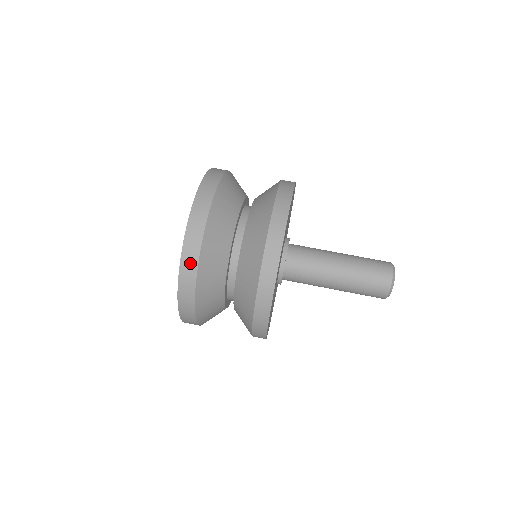
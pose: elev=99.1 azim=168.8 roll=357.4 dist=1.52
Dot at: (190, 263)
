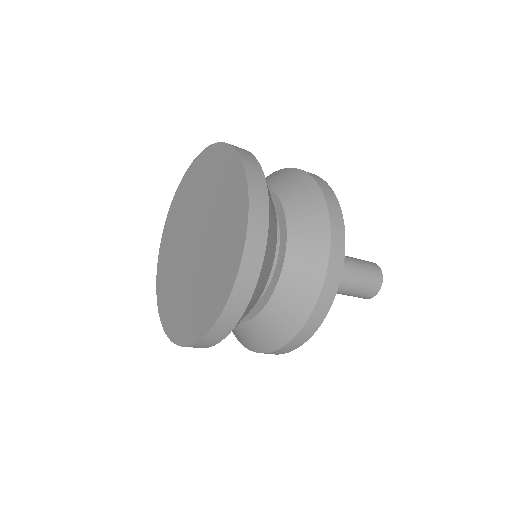
Dot at: (260, 213)
